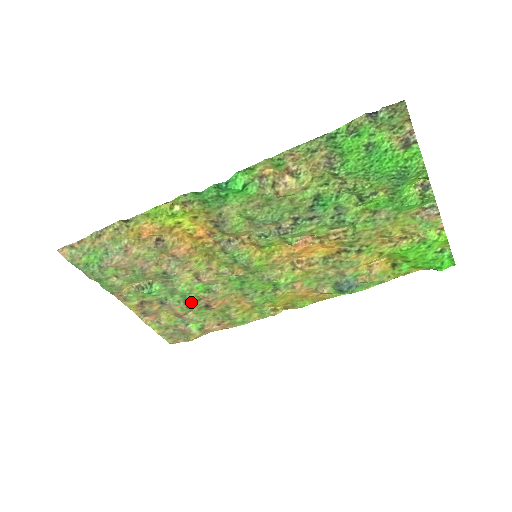
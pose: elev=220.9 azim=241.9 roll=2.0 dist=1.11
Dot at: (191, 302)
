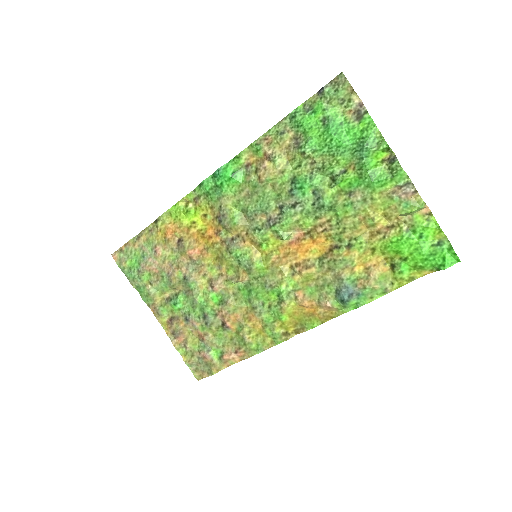
Dot at: (208, 317)
